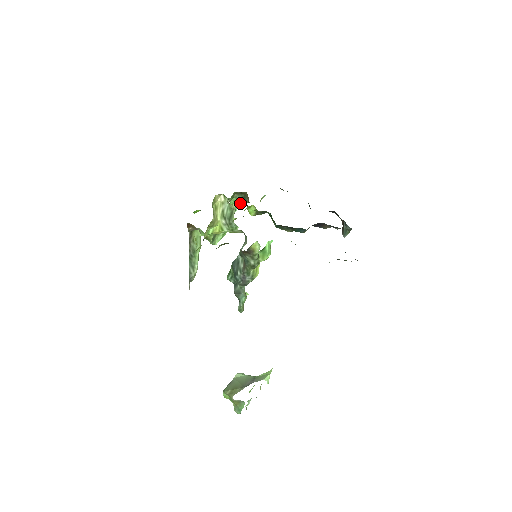
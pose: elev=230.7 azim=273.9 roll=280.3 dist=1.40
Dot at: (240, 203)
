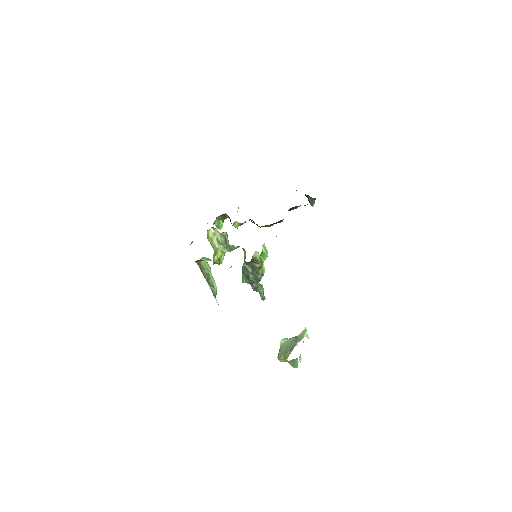
Dot at: (223, 221)
